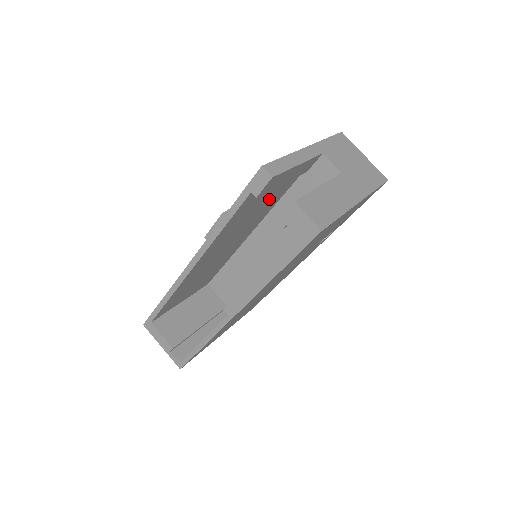
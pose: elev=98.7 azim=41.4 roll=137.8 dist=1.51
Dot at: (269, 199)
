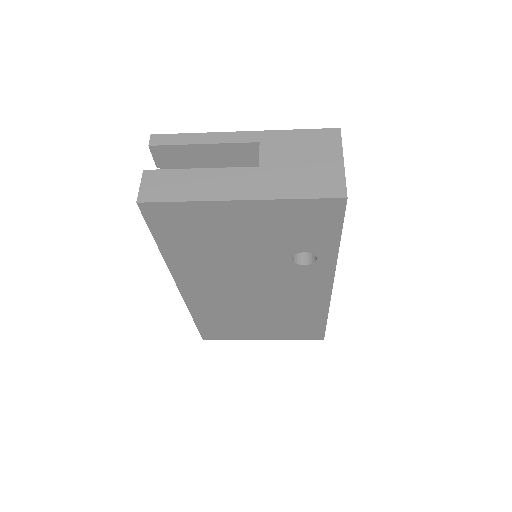
Dot at: occluded
